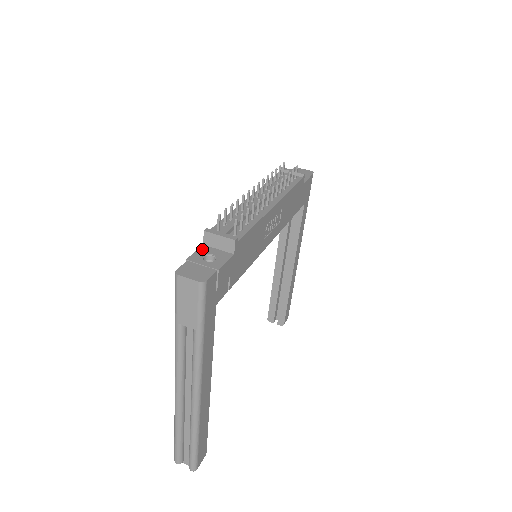
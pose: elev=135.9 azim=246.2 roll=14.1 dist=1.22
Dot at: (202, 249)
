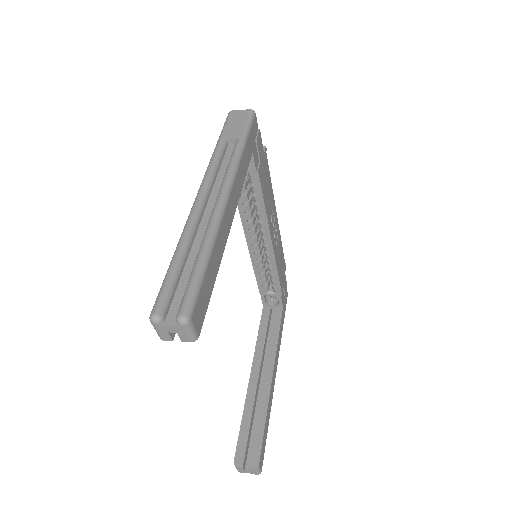
Dot at: occluded
